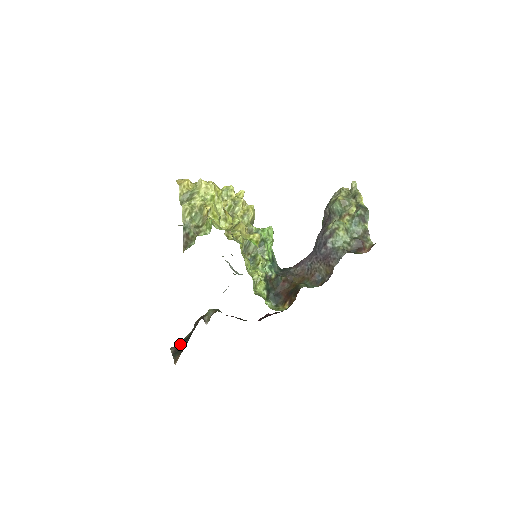
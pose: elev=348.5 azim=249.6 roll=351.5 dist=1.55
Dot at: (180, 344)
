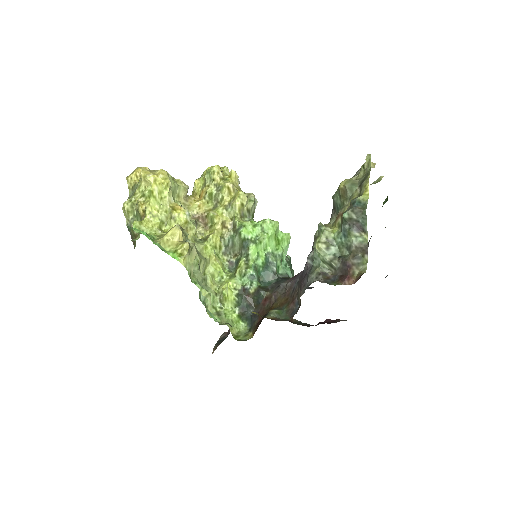
Dot at: (229, 332)
